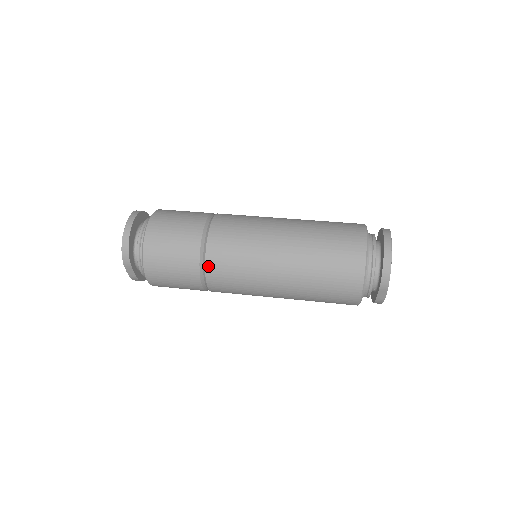
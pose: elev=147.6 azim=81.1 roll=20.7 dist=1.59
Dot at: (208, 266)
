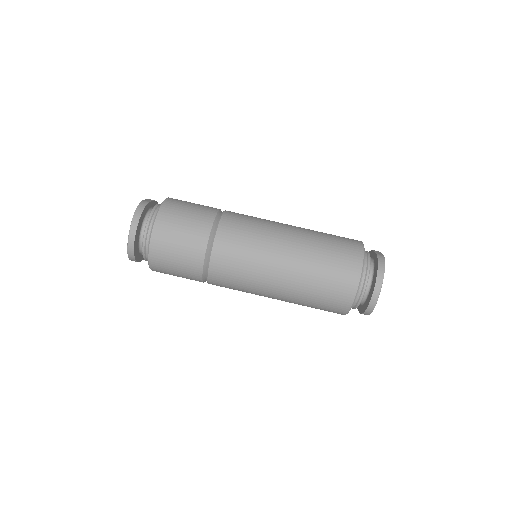
Dot at: (210, 282)
